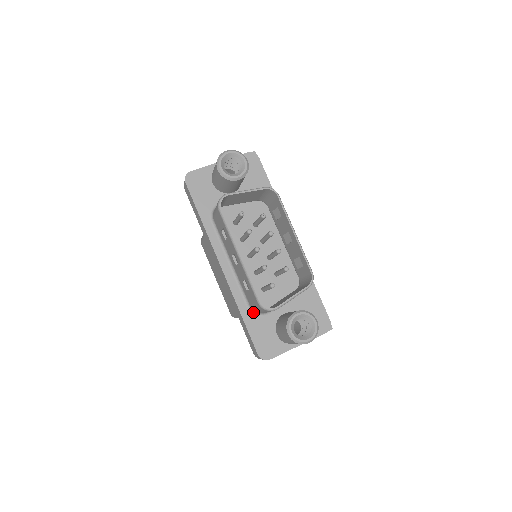
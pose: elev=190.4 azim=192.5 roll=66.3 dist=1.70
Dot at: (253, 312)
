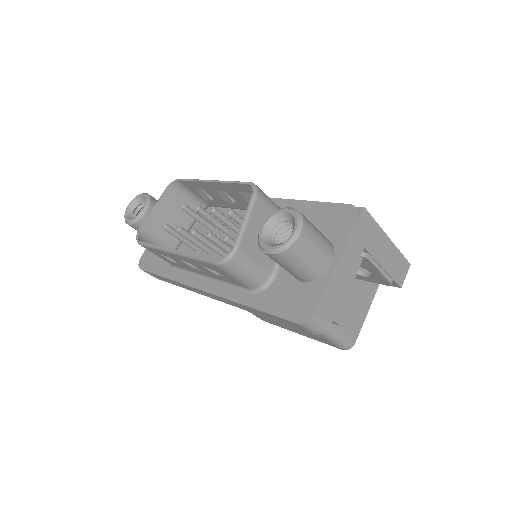
Dot at: (259, 291)
